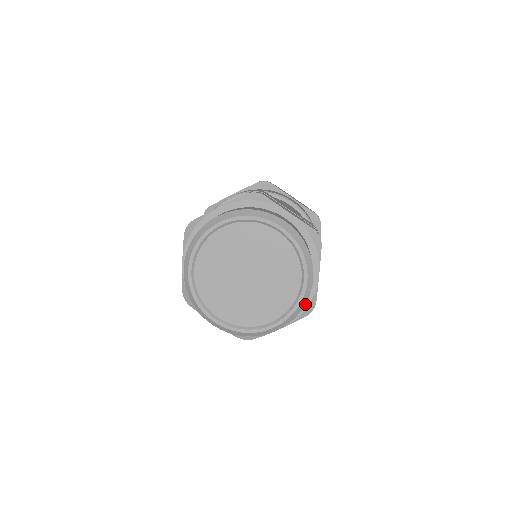
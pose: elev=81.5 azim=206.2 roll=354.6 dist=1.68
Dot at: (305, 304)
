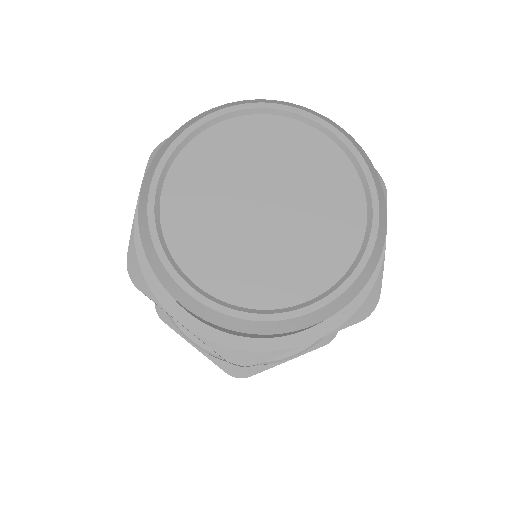
Dot at: (361, 293)
